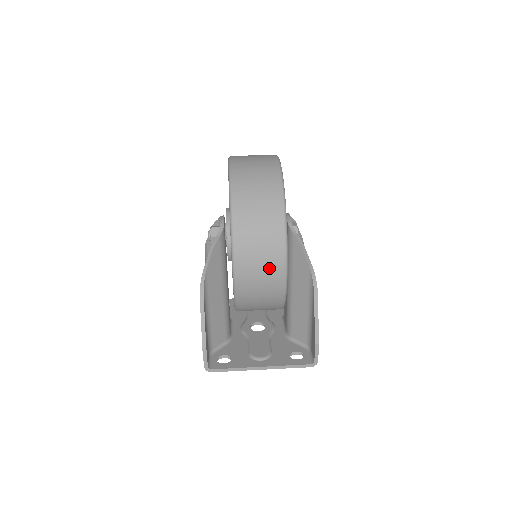
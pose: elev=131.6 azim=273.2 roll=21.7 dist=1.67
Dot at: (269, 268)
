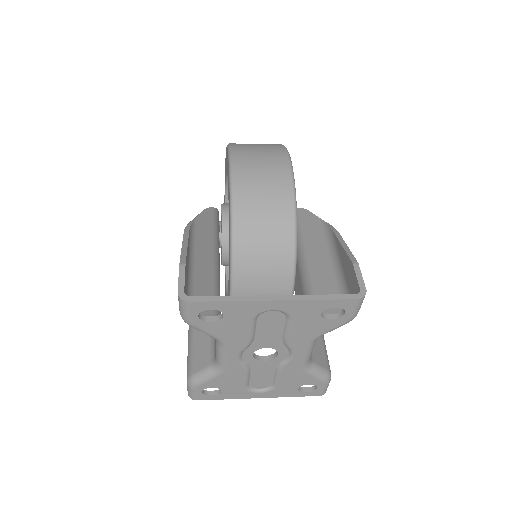
Dot at: (271, 161)
